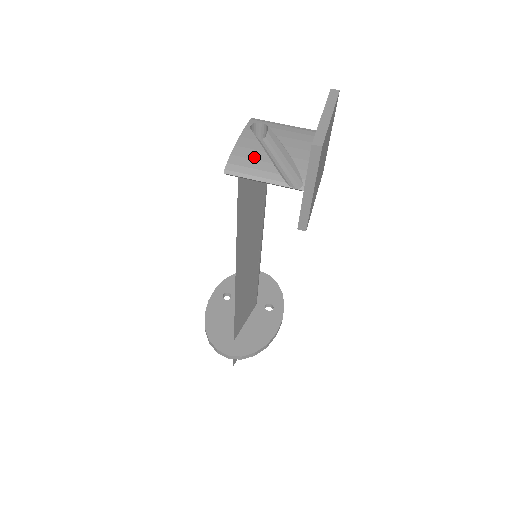
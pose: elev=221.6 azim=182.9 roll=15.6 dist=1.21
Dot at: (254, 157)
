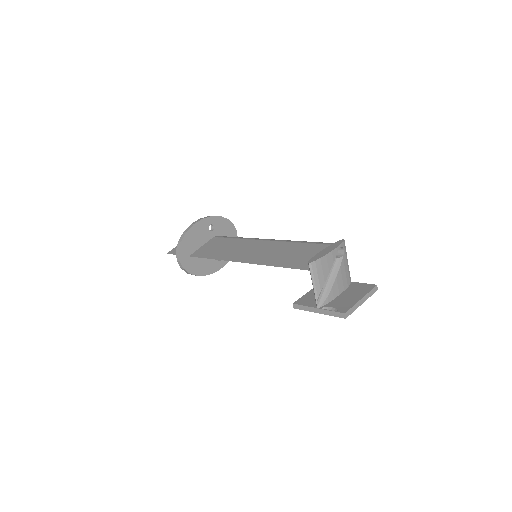
Dot at: (324, 271)
